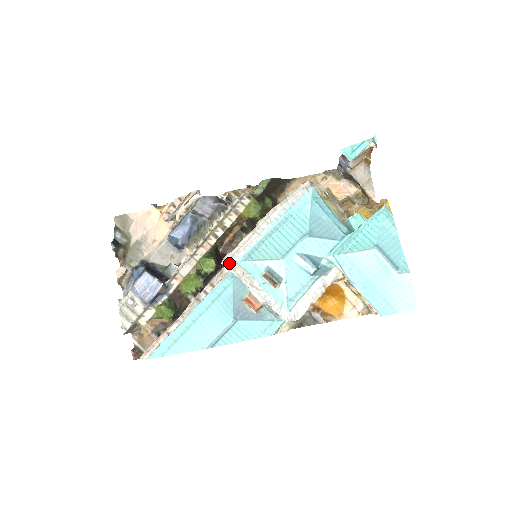
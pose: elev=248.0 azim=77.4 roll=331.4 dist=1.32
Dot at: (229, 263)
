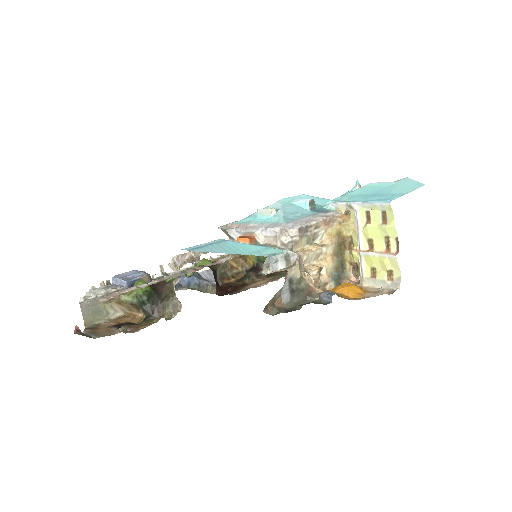
Dot at: (226, 225)
